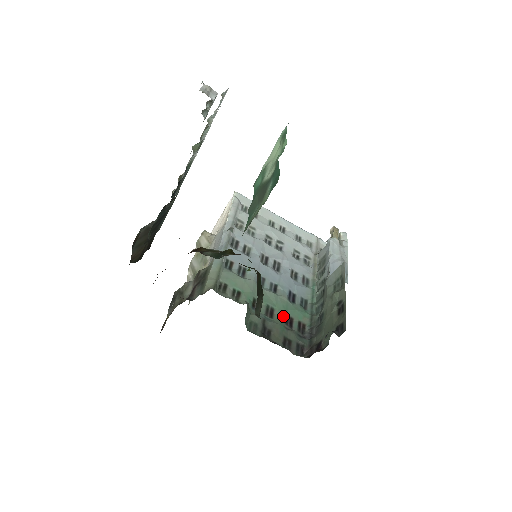
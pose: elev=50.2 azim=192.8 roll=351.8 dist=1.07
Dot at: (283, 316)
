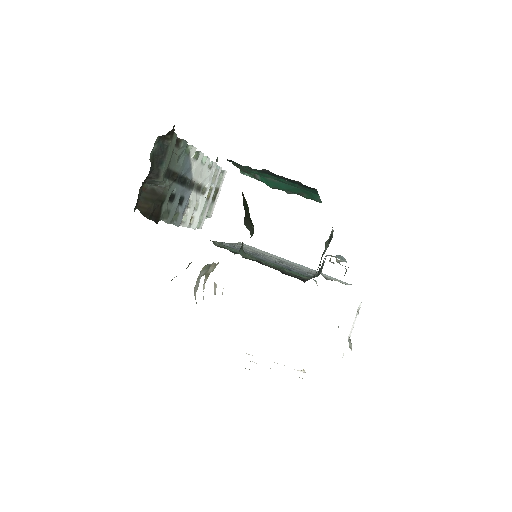
Dot at: (281, 269)
